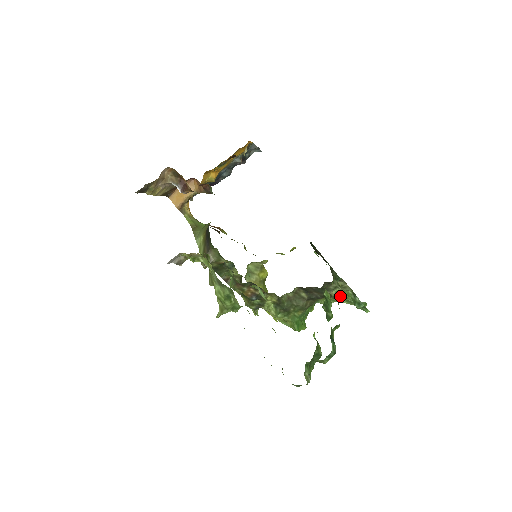
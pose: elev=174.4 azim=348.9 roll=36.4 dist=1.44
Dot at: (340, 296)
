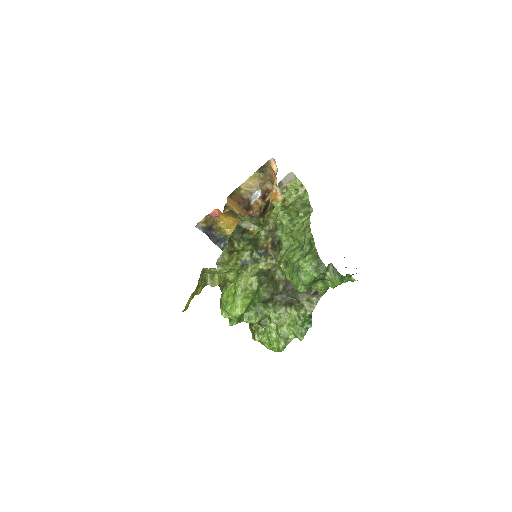
Dot at: (301, 310)
